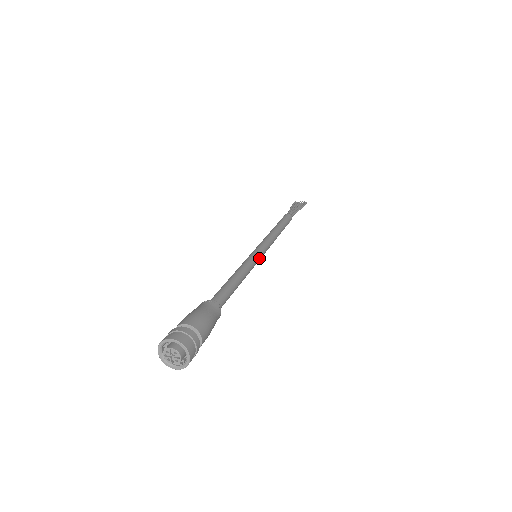
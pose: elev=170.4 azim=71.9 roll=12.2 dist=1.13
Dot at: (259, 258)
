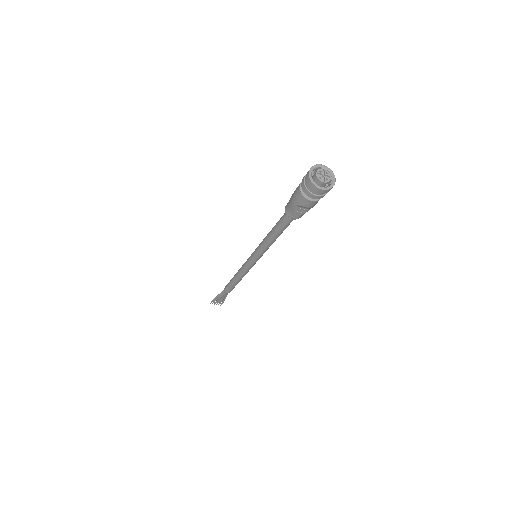
Dot at: occluded
